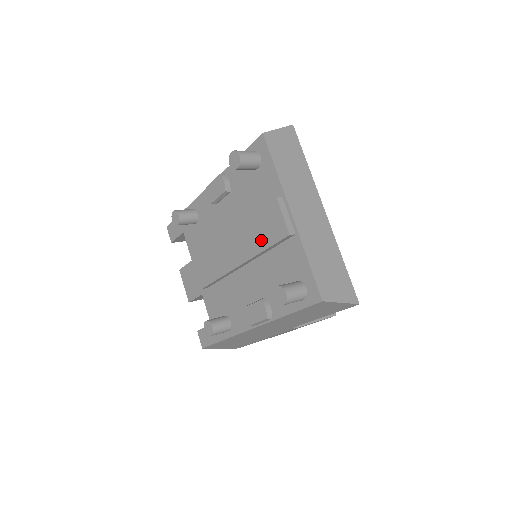
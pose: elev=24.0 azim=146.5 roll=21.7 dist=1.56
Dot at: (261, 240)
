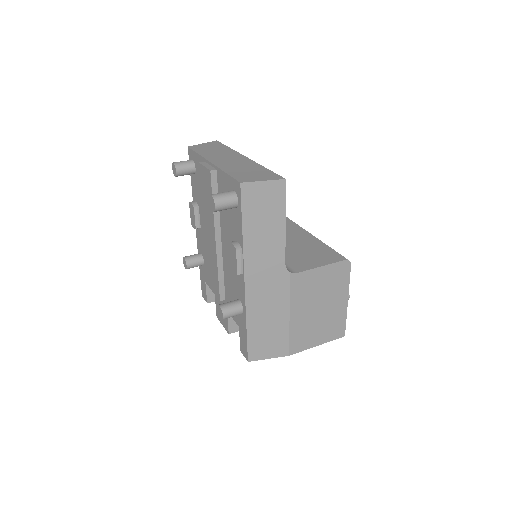
Dot at: occluded
